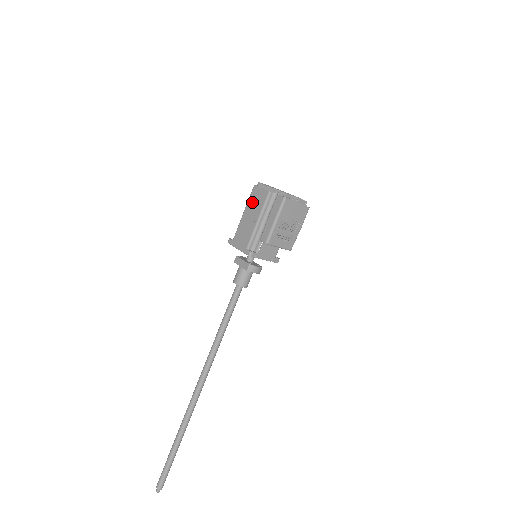
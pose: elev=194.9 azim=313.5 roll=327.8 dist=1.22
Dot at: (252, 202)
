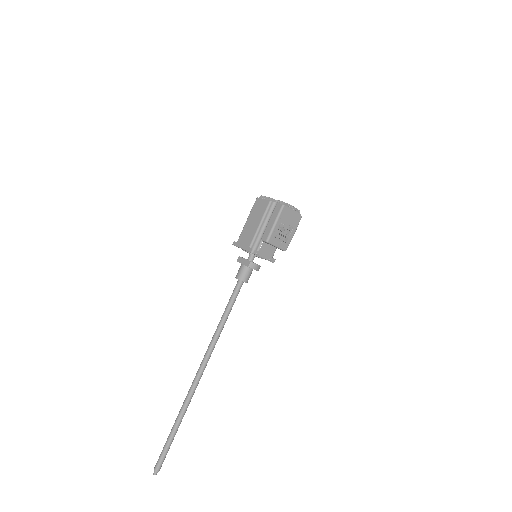
Dot at: (255, 210)
